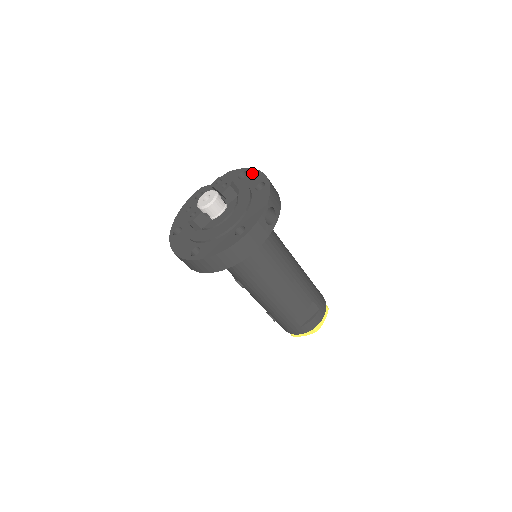
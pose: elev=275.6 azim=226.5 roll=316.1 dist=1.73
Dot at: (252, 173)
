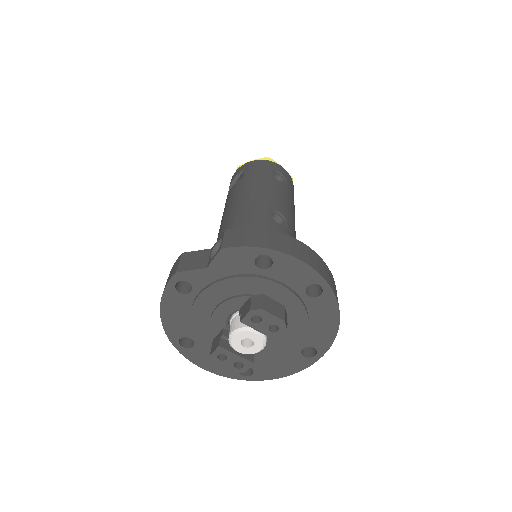
Dot at: (285, 263)
